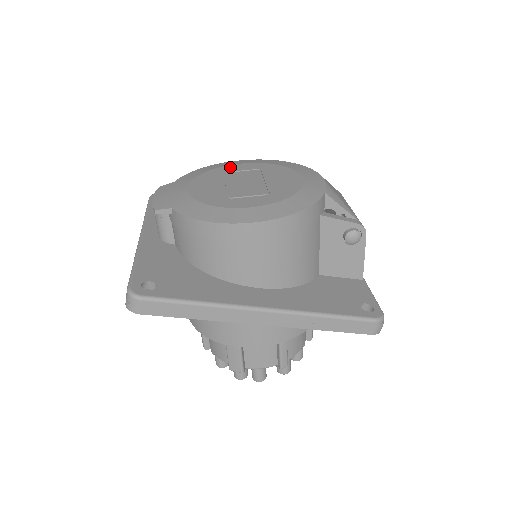
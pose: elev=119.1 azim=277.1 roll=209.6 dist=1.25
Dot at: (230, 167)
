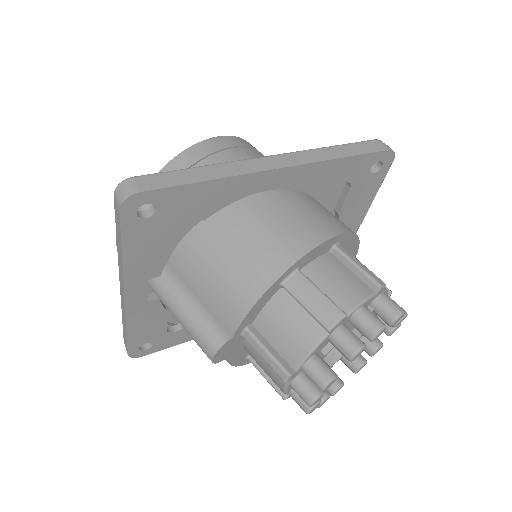
Dot at: occluded
